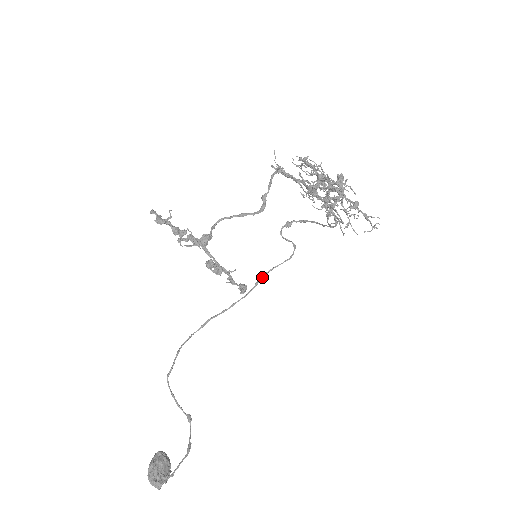
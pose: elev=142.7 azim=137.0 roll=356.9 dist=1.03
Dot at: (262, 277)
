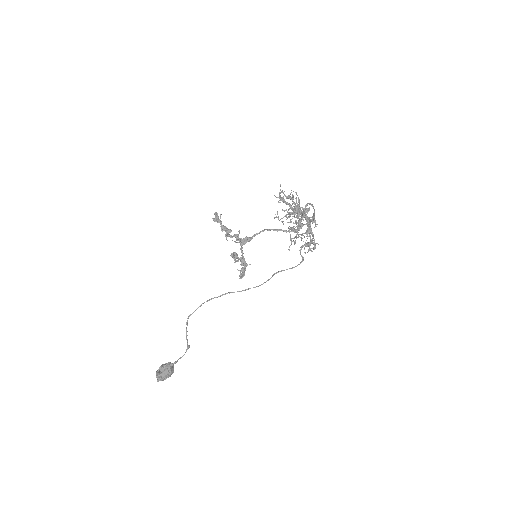
Dot at: occluded
